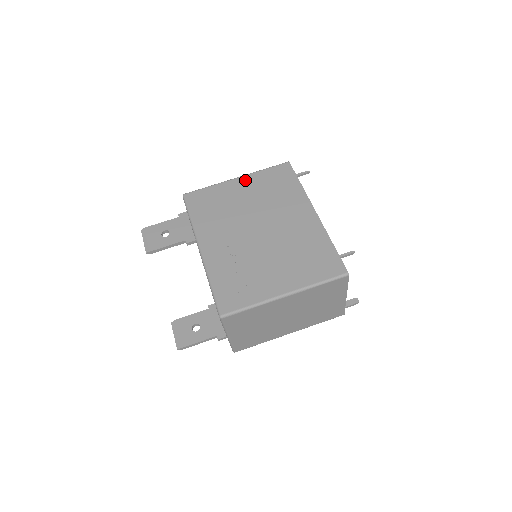
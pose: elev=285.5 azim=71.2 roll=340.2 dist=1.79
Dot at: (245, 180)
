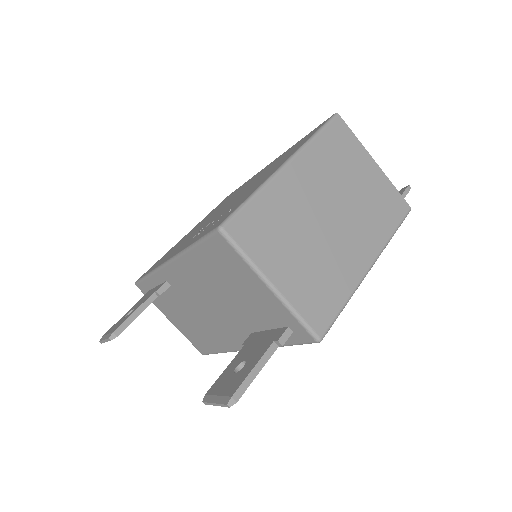
Dot at: occluded
